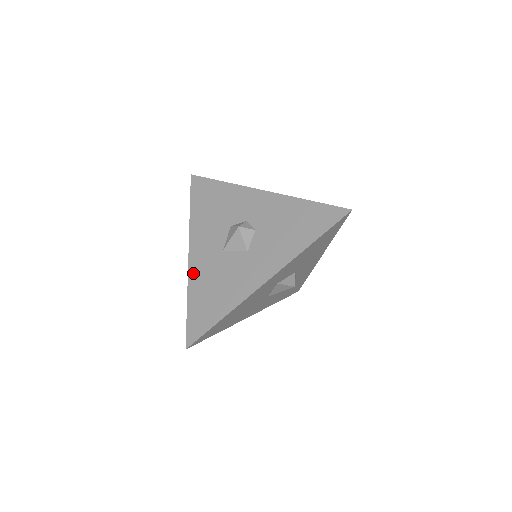
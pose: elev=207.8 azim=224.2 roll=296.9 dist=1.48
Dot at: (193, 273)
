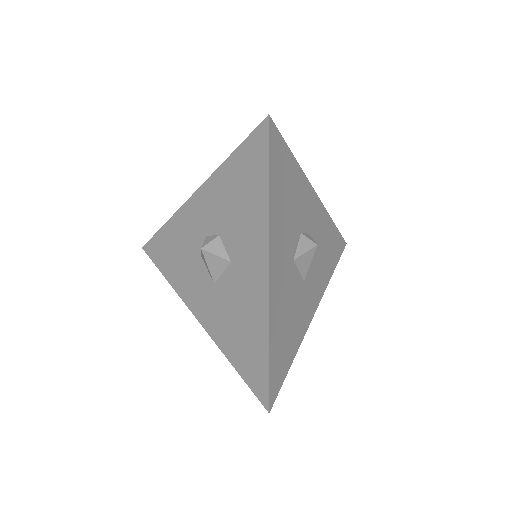
Dot at: (213, 332)
